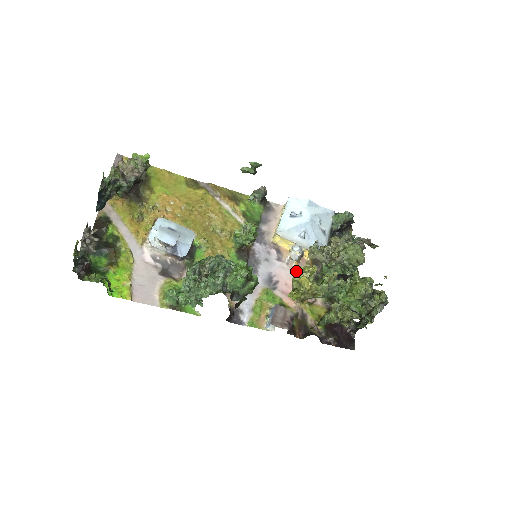
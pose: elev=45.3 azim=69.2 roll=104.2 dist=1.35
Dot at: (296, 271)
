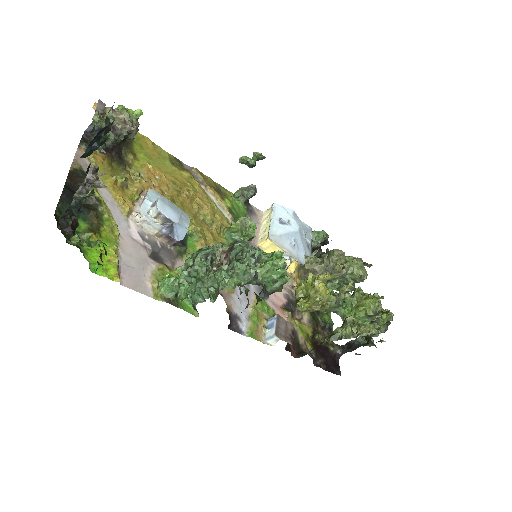
Dot at: (299, 279)
